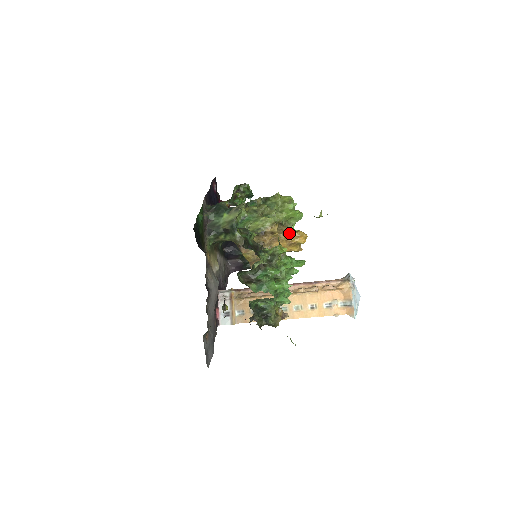
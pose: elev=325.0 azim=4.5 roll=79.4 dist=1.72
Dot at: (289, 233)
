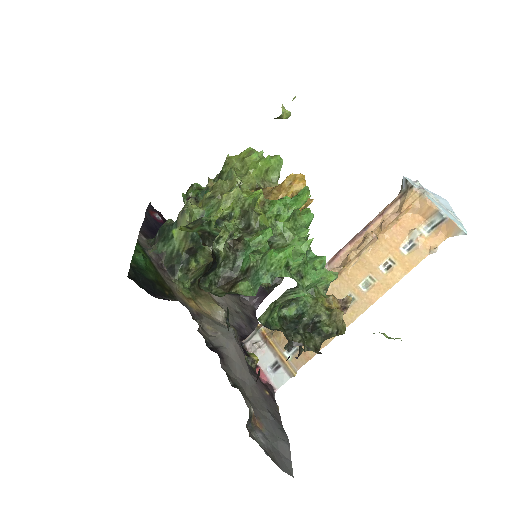
Dot at: (275, 190)
